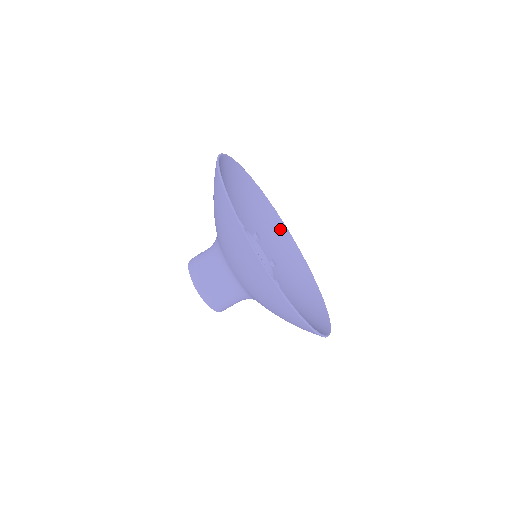
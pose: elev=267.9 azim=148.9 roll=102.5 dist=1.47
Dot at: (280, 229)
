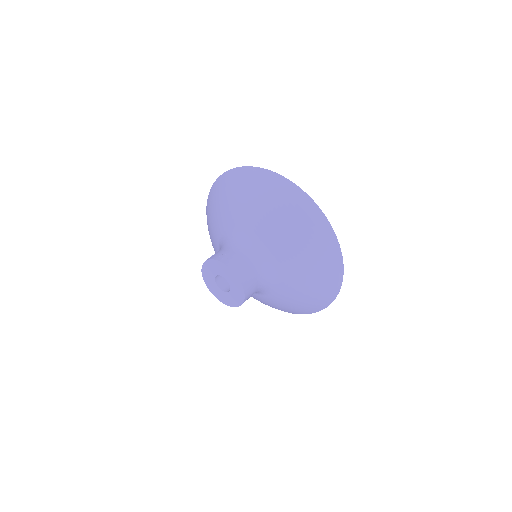
Dot at: occluded
